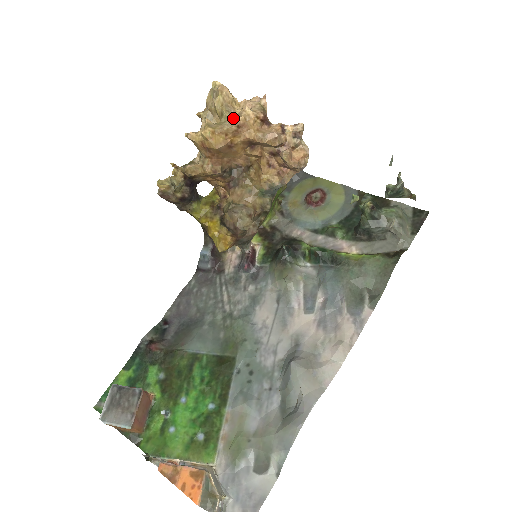
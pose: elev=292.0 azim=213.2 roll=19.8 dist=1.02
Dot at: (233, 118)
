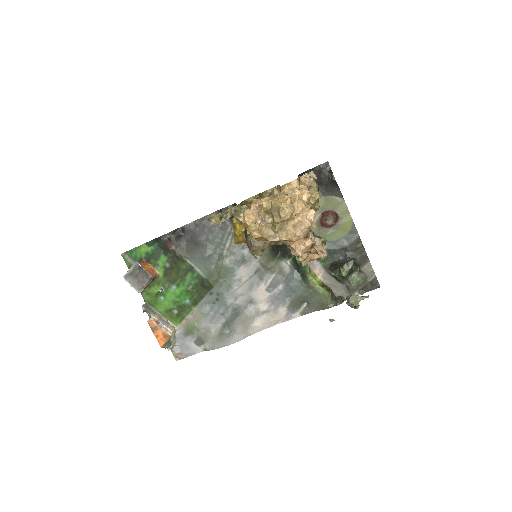
Dot at: (281, 232)
